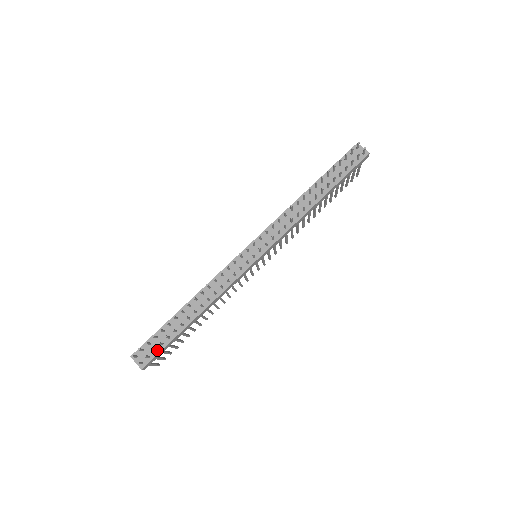
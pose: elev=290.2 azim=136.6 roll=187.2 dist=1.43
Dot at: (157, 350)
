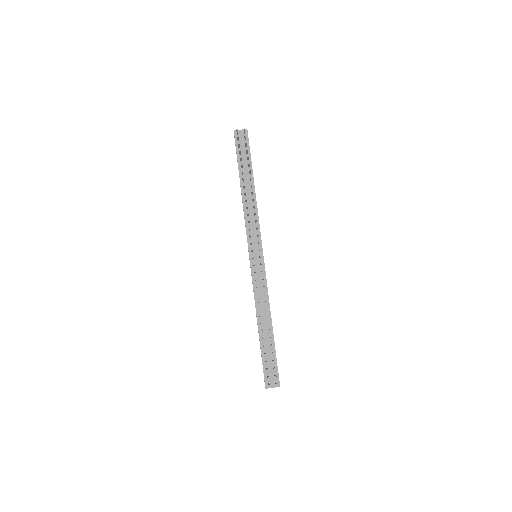
Dot at: (275, 367)
